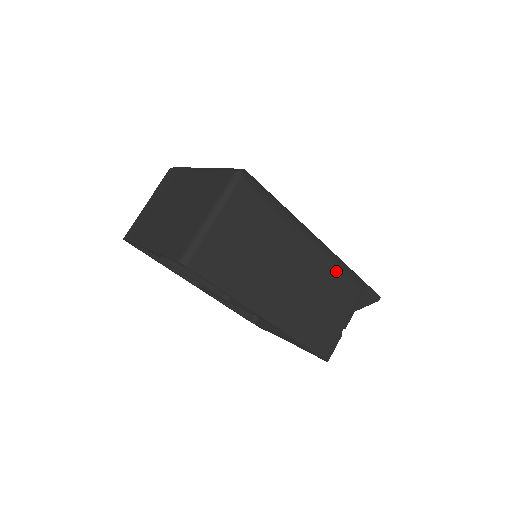
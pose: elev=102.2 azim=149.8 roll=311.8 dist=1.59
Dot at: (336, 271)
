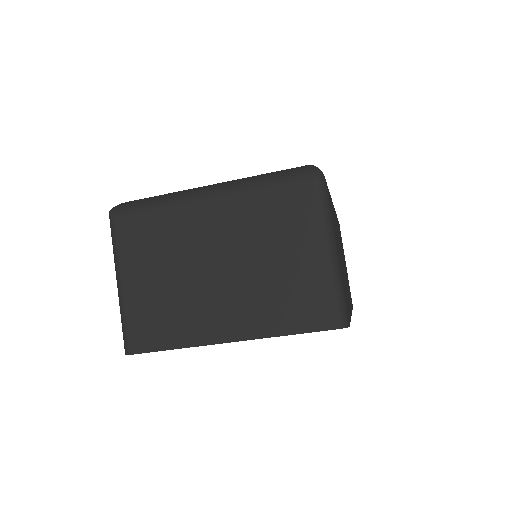
Dot at: occluded
